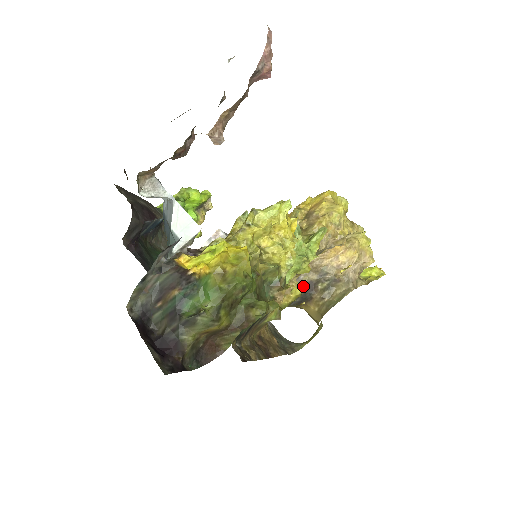
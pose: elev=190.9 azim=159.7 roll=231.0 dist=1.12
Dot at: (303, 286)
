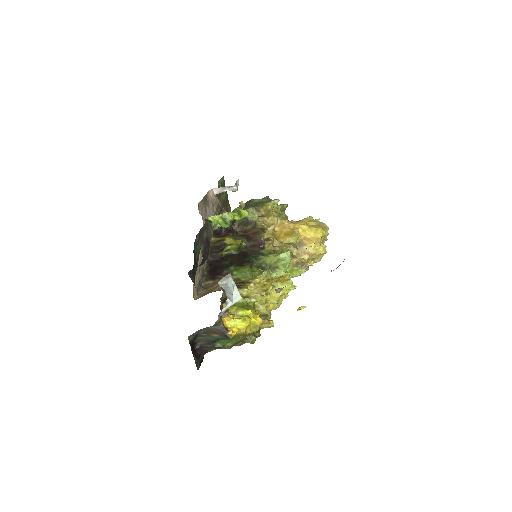
Dot at: occluded
